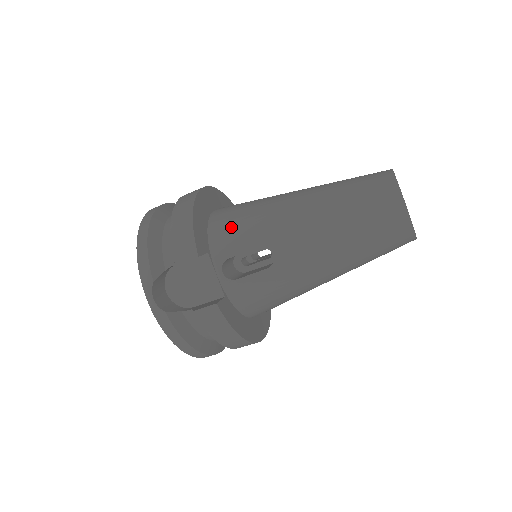
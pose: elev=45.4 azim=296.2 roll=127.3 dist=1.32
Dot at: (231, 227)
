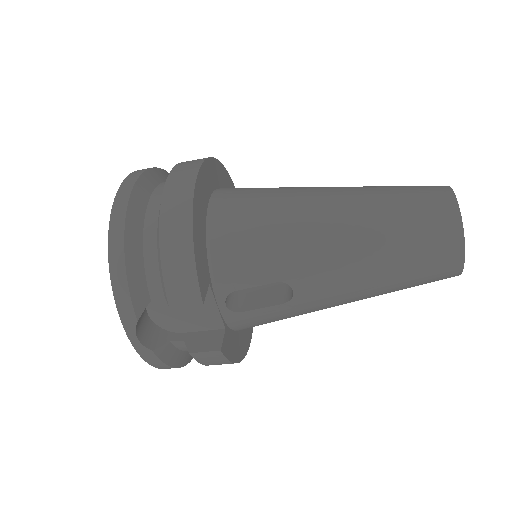
Dot at: (240, 249)
